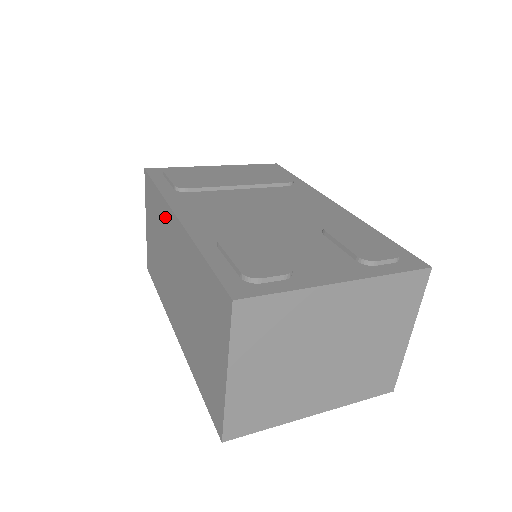
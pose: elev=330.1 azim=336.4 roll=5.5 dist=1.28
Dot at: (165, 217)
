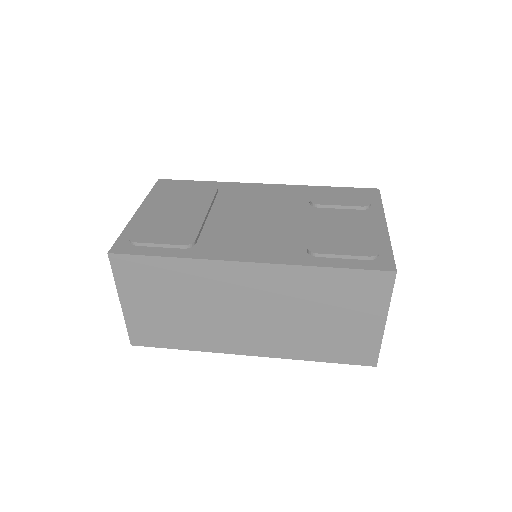
Dot at: (207, 274)
